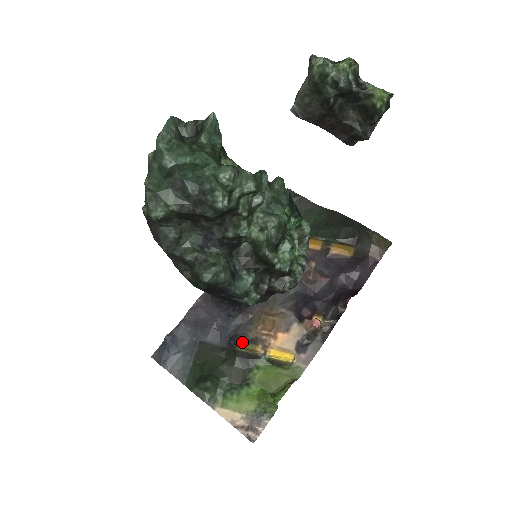
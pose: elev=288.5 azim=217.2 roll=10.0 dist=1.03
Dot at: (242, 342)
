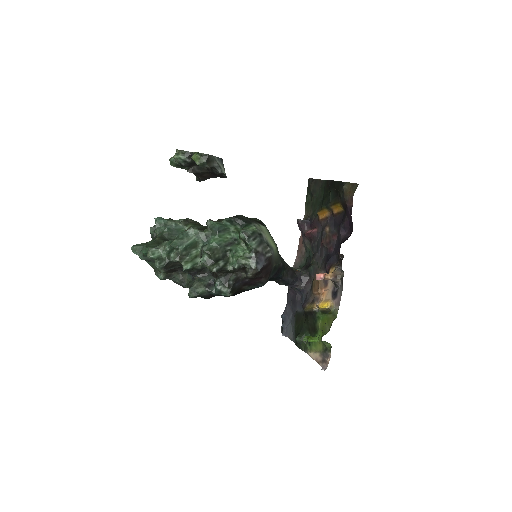
Dot at: (308, 305)
